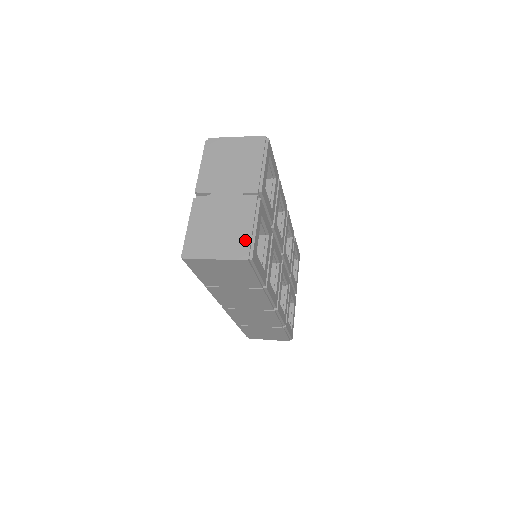
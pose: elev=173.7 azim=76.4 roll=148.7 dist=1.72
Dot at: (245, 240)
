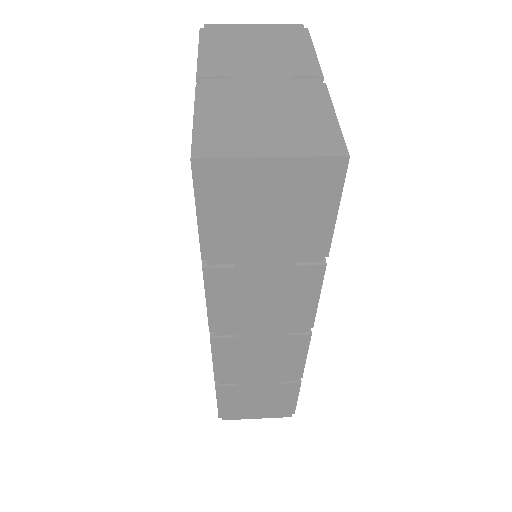
Dot at: (324, 129)
